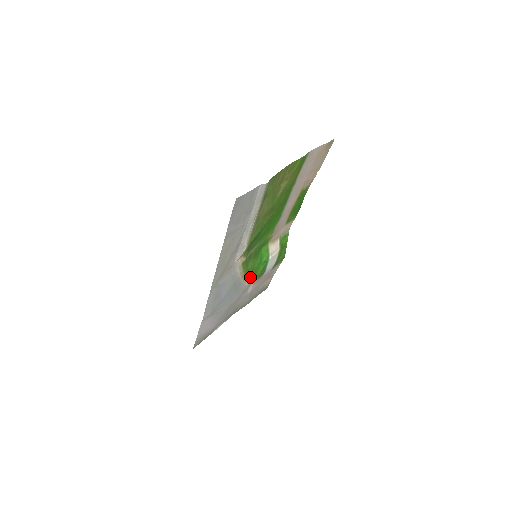
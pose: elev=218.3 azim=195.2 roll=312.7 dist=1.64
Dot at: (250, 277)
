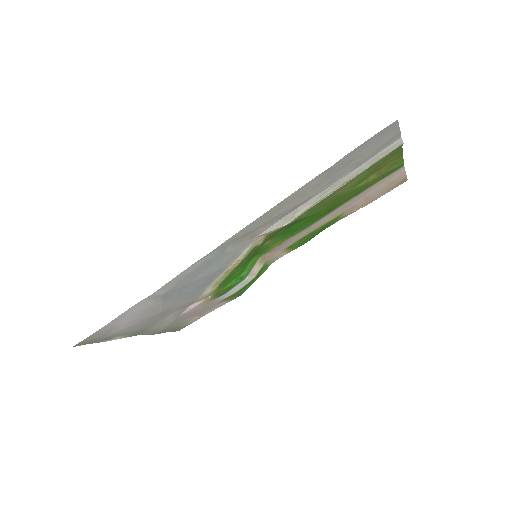
Dot at: (220, 284)
